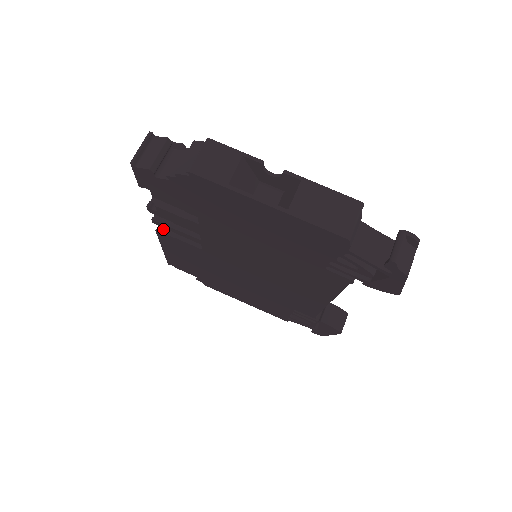
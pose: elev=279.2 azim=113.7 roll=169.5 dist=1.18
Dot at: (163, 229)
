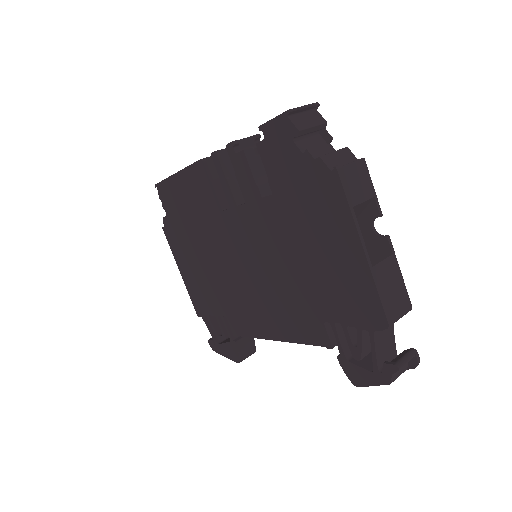
Dot at: (207, 164)
